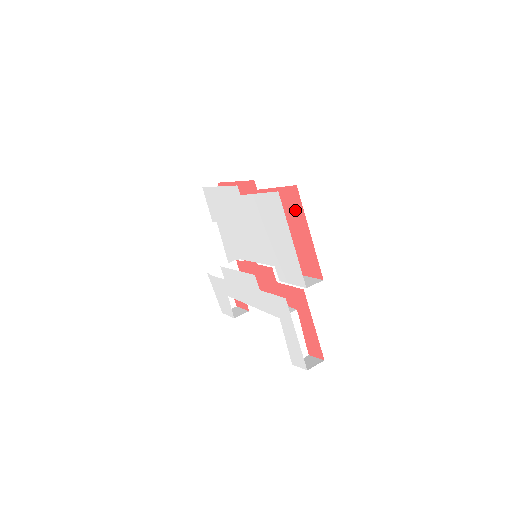
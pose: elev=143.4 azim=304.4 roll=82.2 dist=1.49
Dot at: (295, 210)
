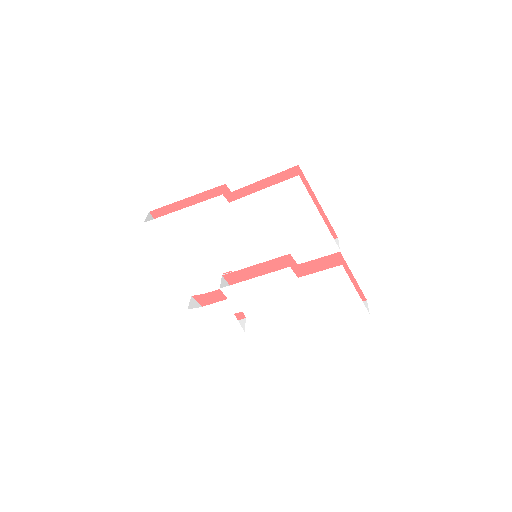
Dot at: occluded
